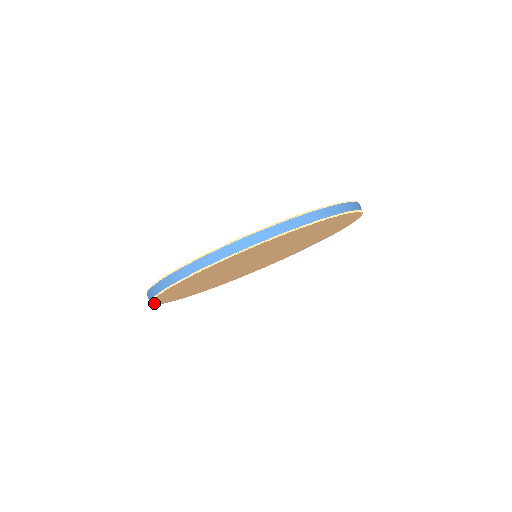
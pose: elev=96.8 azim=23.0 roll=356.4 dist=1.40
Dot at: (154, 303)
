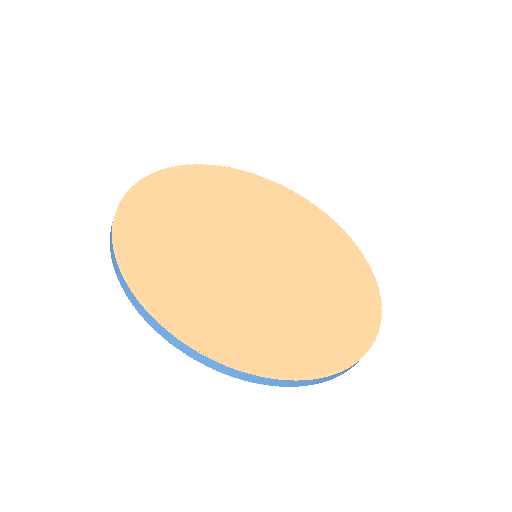
Dot at: occluded
